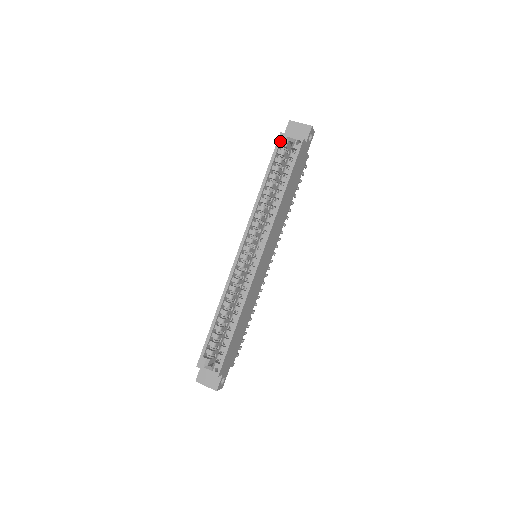
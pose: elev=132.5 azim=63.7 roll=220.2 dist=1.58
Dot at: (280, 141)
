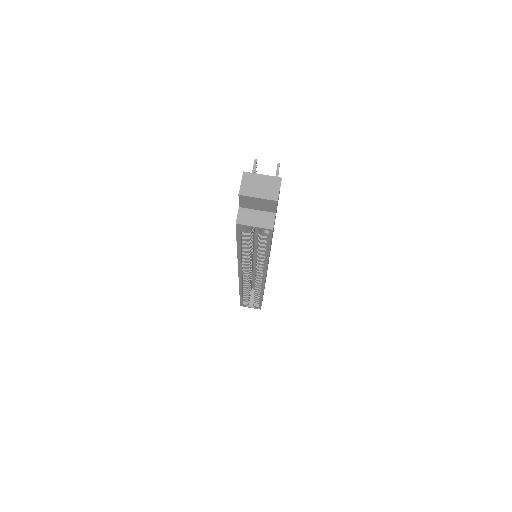
Dot at: (240, 230)
